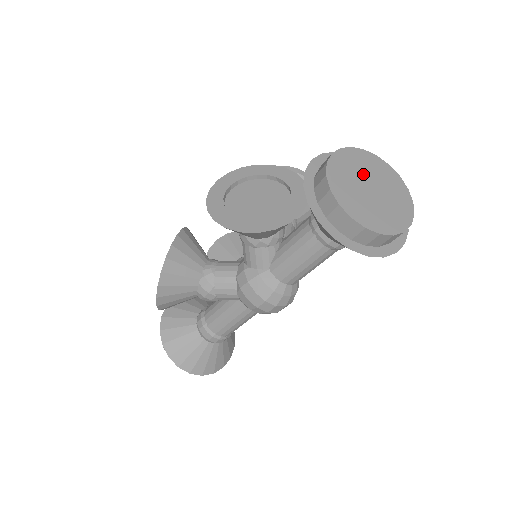
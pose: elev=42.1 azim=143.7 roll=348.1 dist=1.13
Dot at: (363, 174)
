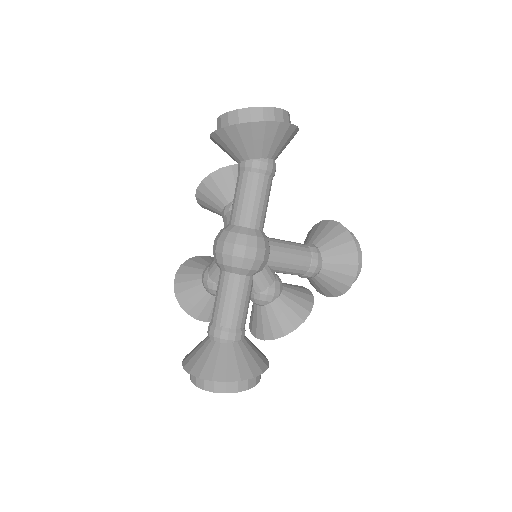
Dot at: occluded
